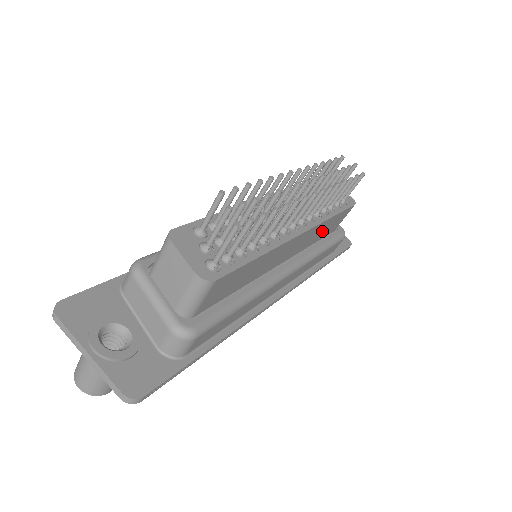
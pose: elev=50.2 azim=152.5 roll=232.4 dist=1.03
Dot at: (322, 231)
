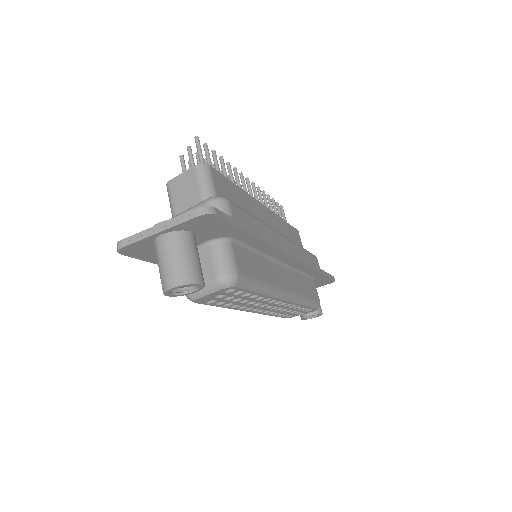
Dot at: (288, 236)
